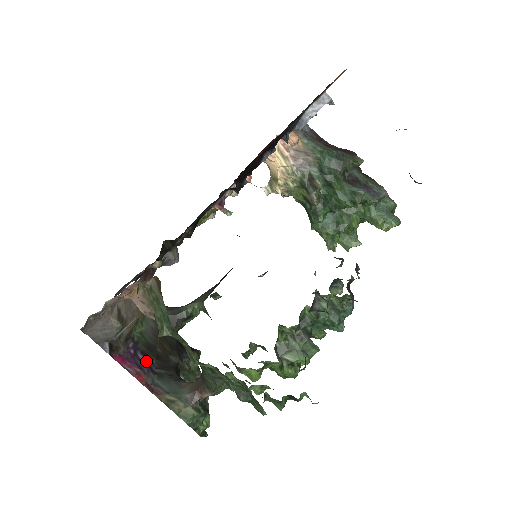
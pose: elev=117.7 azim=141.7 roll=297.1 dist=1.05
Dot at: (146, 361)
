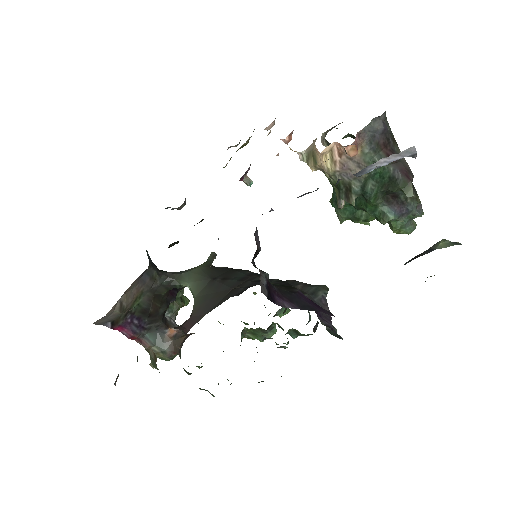
Dot at: (140, 323)
